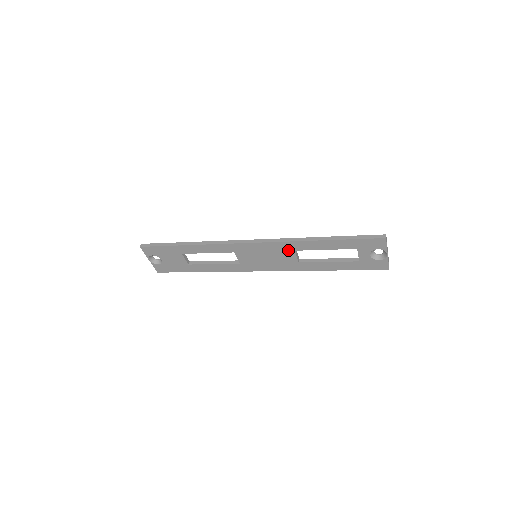
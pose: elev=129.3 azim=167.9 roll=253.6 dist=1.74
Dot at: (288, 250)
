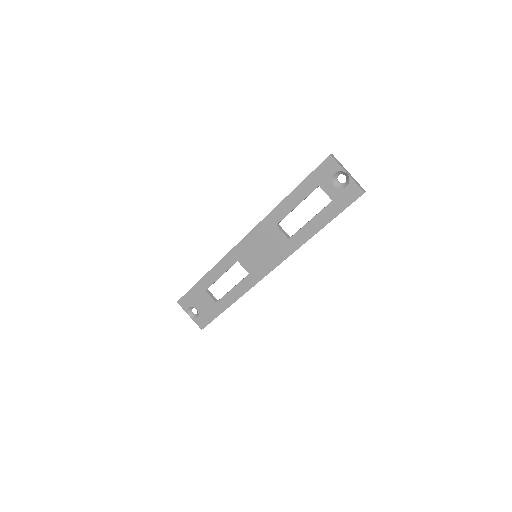
Dot at: (271, 228)
